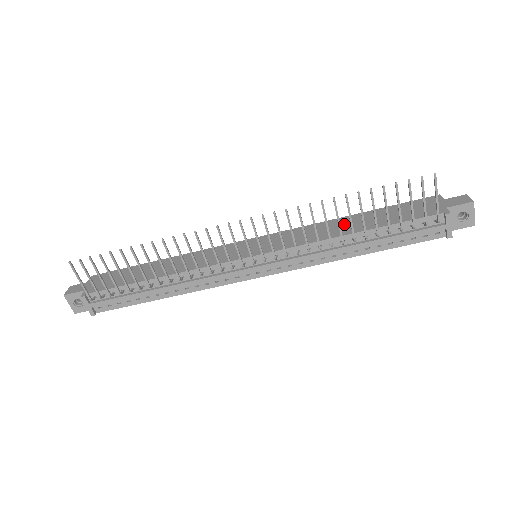
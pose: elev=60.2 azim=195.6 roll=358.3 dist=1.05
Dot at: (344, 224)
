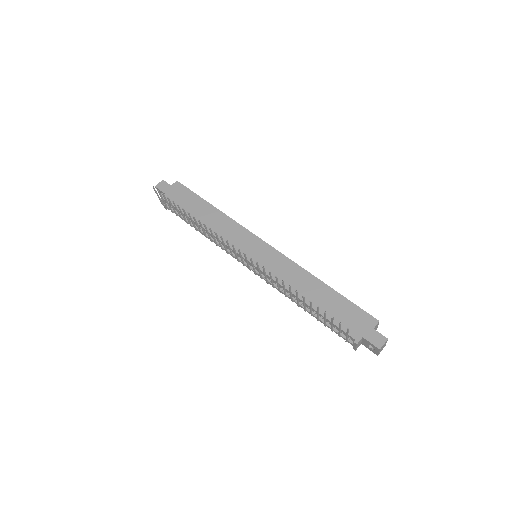
Dot at: (309, 287)
